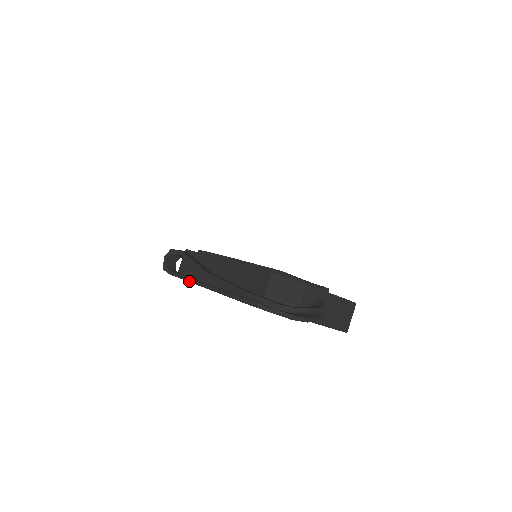
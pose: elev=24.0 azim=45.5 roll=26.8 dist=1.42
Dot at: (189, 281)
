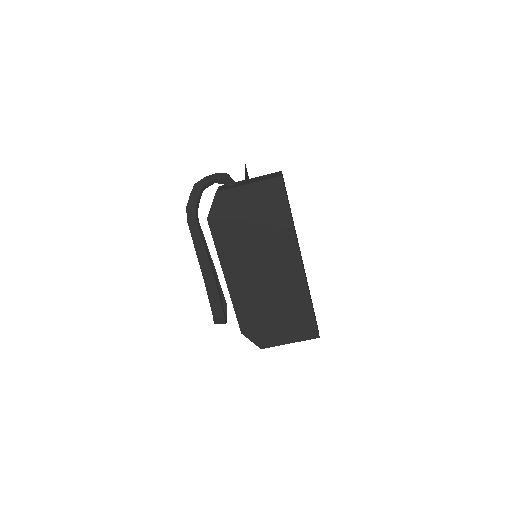
Dot at: (206, 289)
